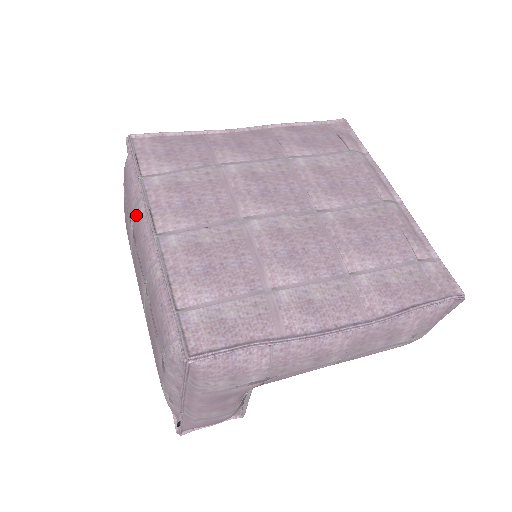
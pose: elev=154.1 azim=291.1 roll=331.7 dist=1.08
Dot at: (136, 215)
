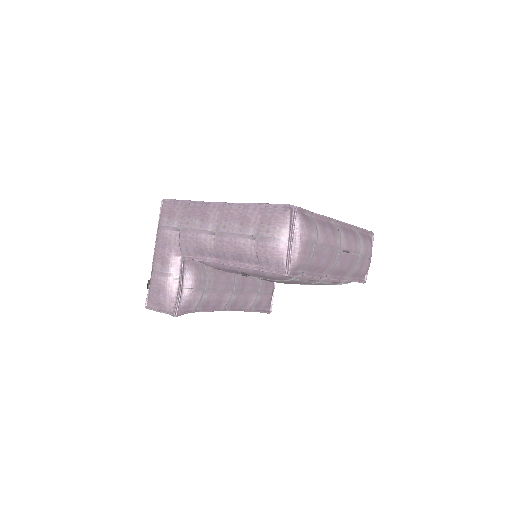
Dot at: occluded
